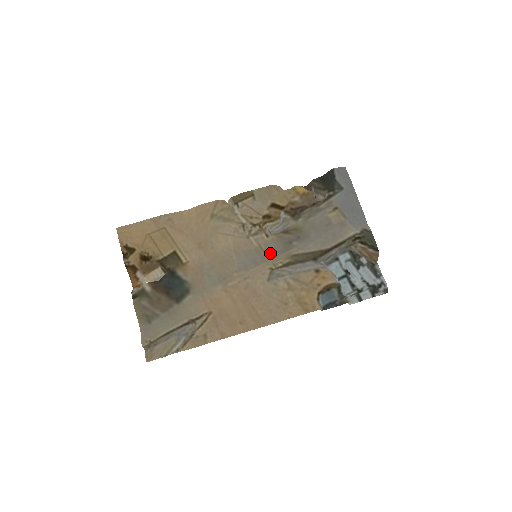
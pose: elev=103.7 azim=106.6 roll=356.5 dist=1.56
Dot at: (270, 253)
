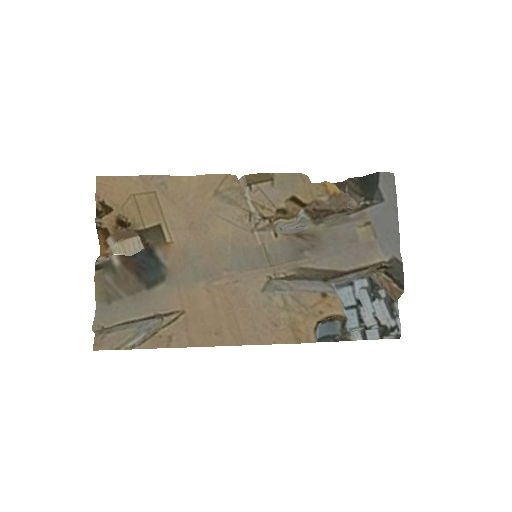
Dot at: (274, 258)
